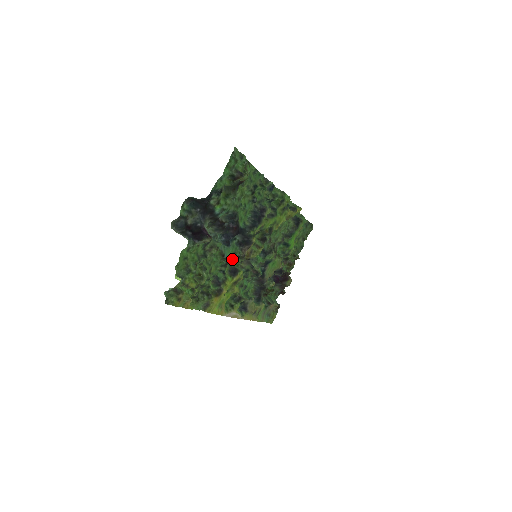
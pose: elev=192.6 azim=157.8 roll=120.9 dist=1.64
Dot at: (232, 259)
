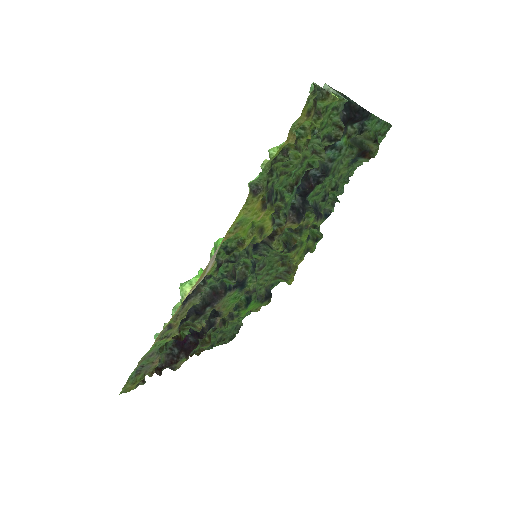
Dot at: (281, 206)
